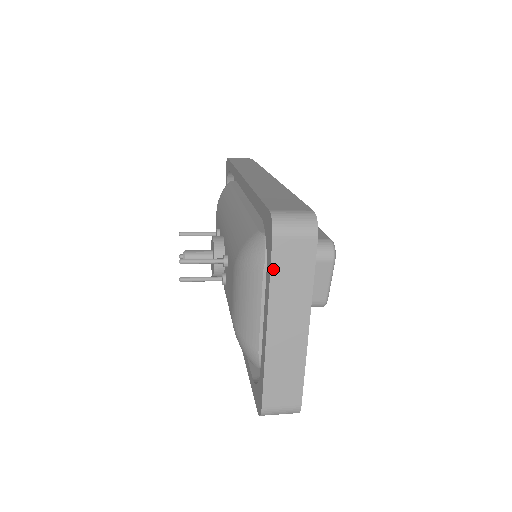
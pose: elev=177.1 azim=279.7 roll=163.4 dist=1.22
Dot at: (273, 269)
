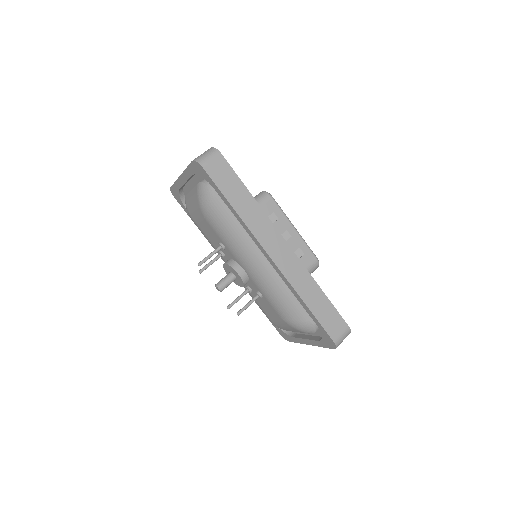
Dot at: (326, 347)
